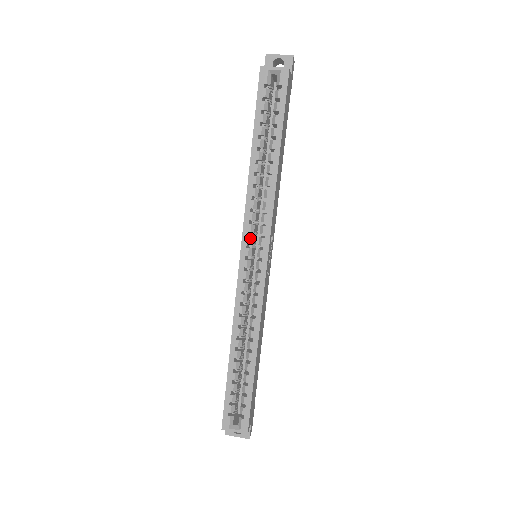
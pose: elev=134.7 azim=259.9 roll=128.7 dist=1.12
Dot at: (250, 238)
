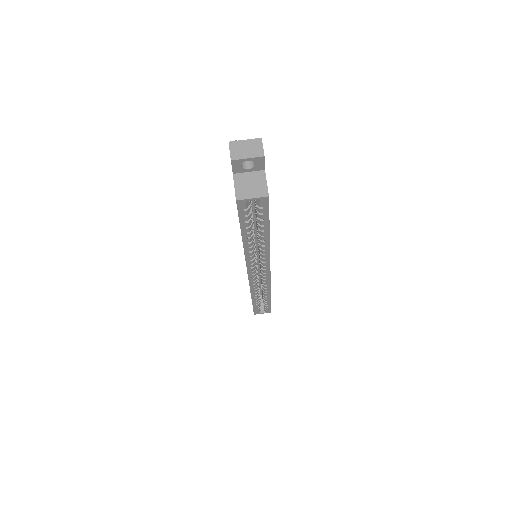
Dot at: (254, 268)
